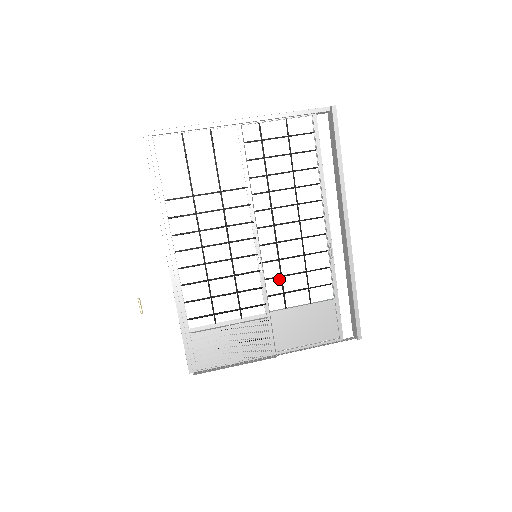
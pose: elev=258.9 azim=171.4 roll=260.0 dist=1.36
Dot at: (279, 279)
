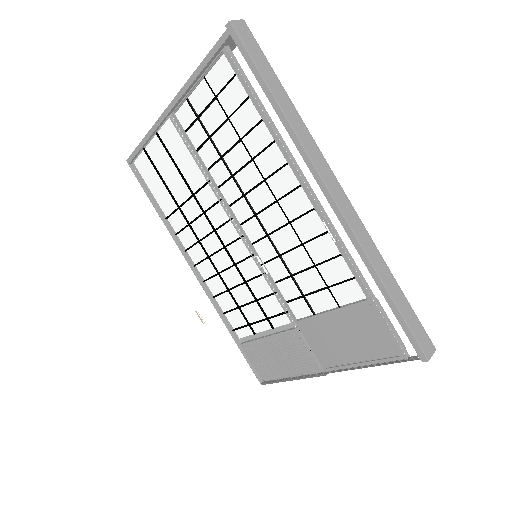
Dot at: (290, 279)
